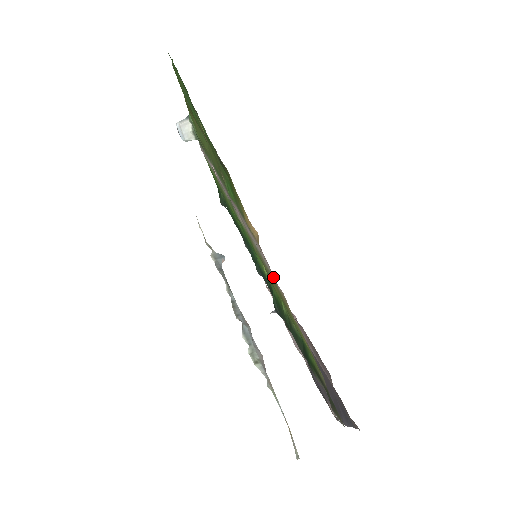
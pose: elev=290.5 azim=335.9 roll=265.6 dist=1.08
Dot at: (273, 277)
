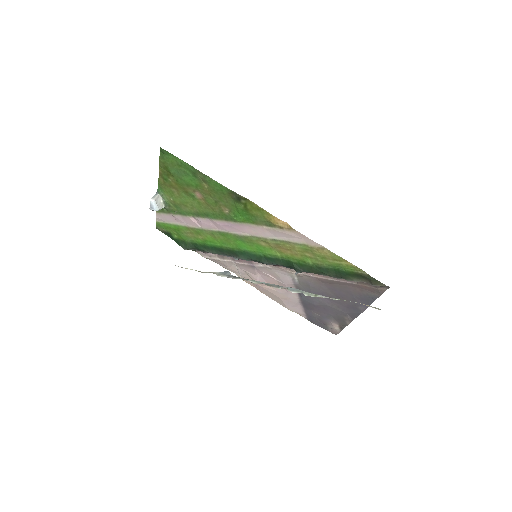
Dot at: (306, 242)
